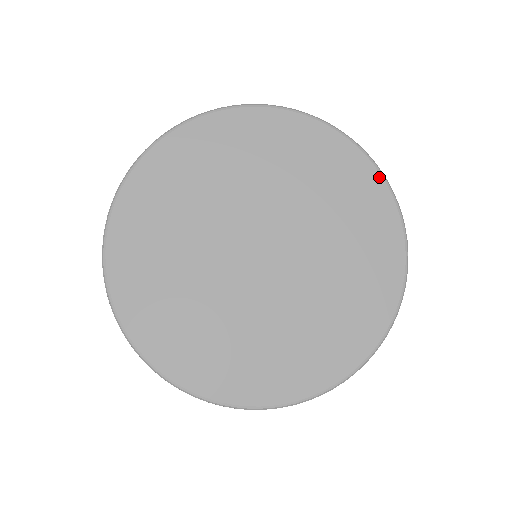
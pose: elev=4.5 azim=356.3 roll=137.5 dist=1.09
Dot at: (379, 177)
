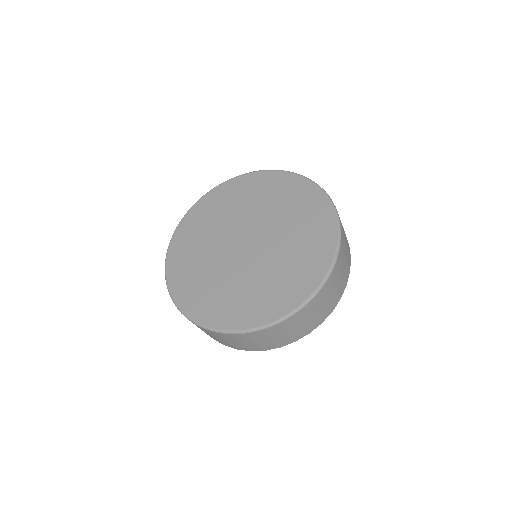
Dot at: (317, 189)
